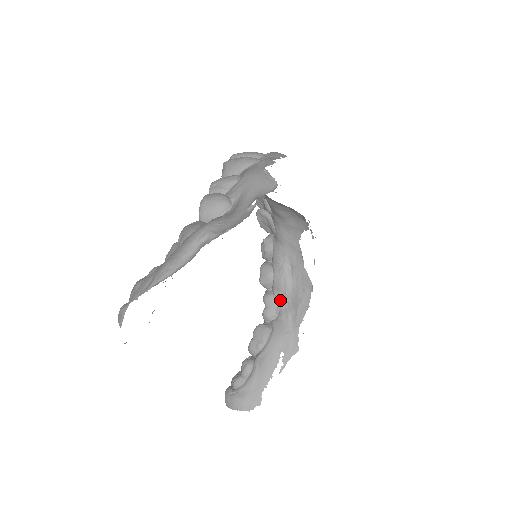
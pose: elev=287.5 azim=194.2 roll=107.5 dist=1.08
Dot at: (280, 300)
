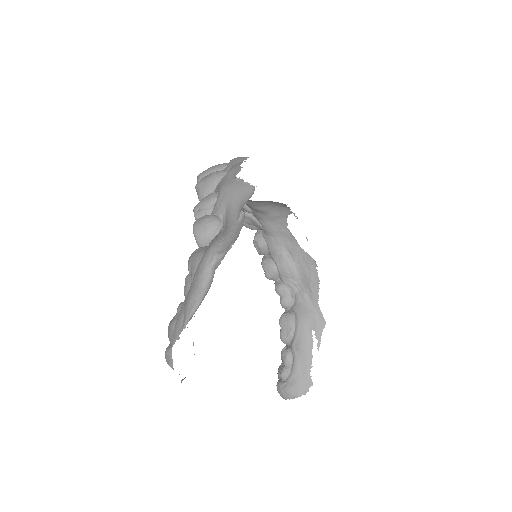
Dot at: (291, 286)
